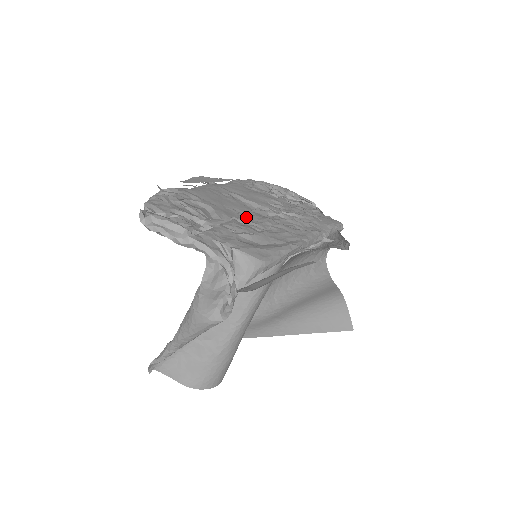
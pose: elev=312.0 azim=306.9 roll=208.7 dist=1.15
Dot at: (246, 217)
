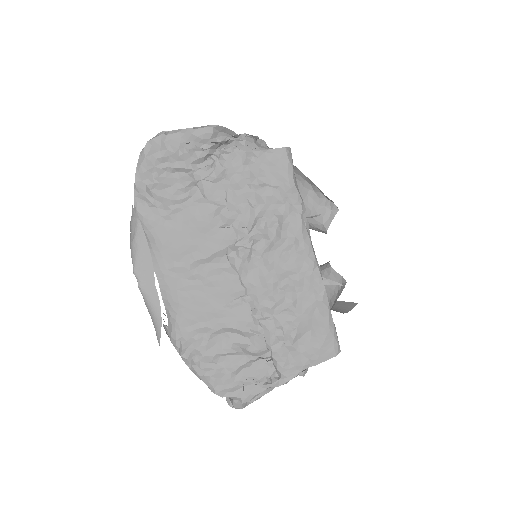
Dot at: (259, 304)
